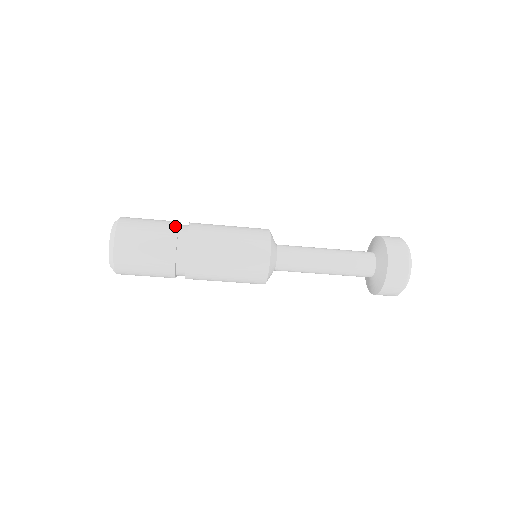
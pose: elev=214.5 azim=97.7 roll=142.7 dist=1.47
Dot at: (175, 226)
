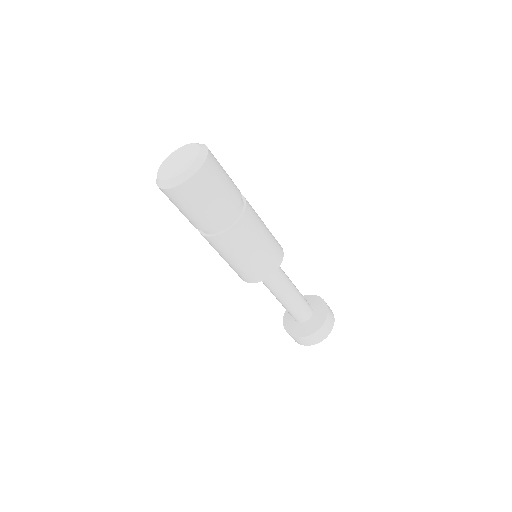
Dot at: occluded
